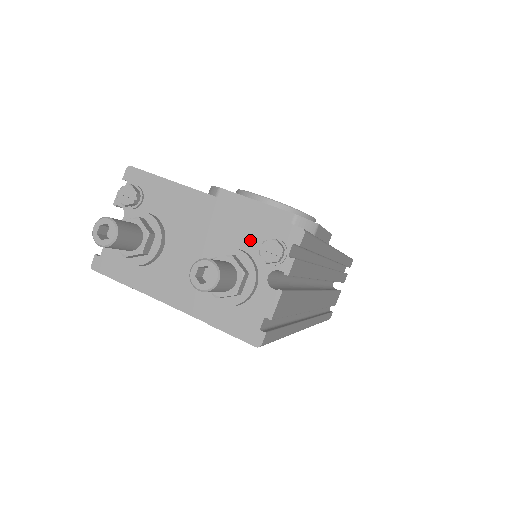
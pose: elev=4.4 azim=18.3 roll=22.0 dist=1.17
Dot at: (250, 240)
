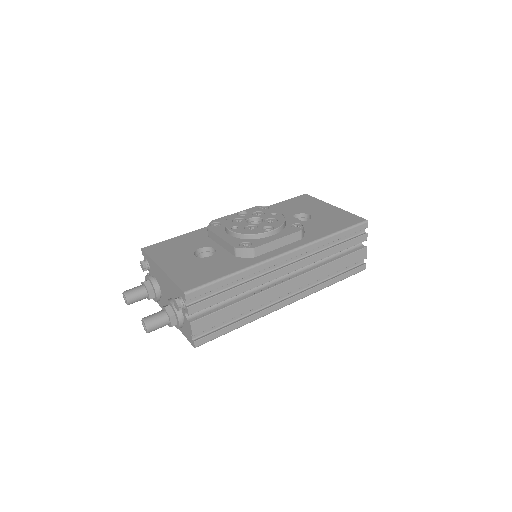
Dot at: (176, 295)
